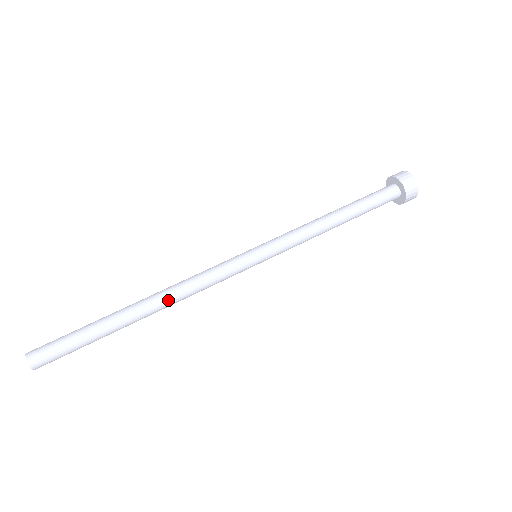
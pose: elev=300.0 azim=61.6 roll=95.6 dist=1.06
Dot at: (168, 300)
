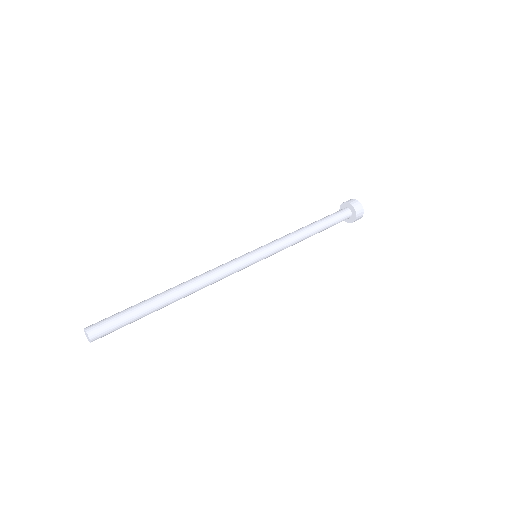
Dot at: (196, 290)
